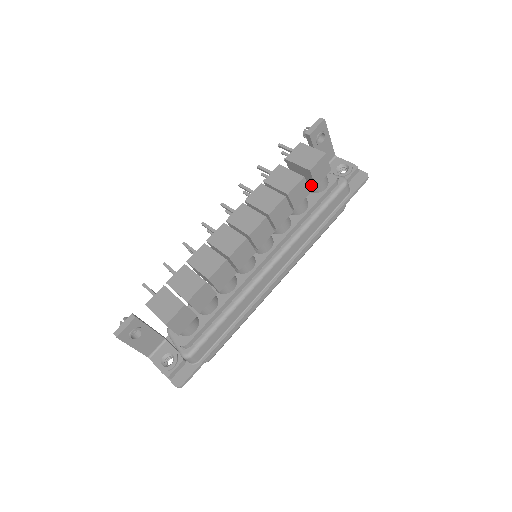
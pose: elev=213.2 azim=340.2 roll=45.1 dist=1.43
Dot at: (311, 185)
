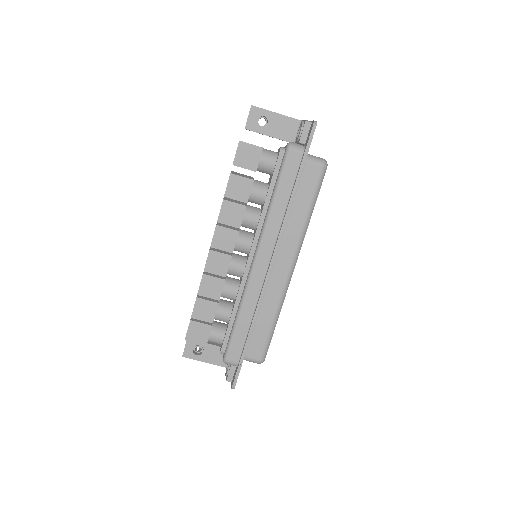
Dot at: (260, 171)
